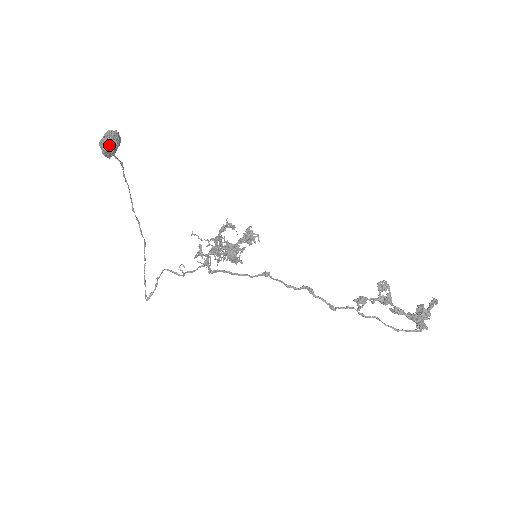
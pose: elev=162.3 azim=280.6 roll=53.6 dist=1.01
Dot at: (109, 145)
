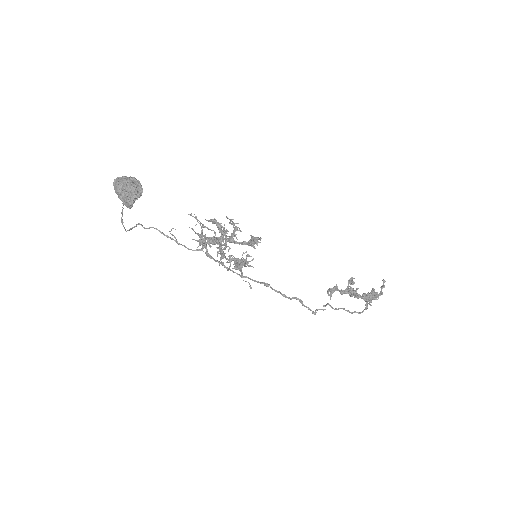
Dot at: (132, 203)
